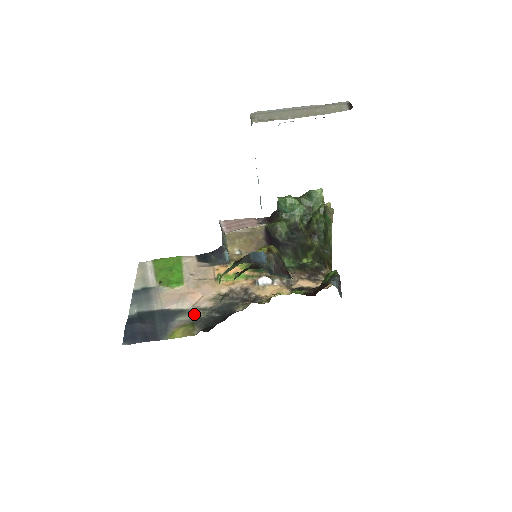
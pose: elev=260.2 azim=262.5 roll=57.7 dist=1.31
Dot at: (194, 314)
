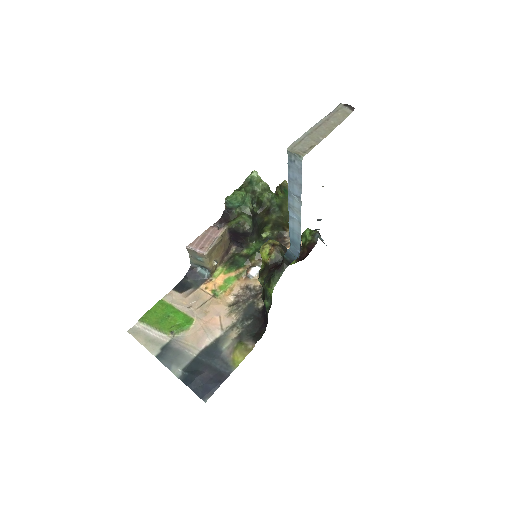
Dot at: (232, 335)
